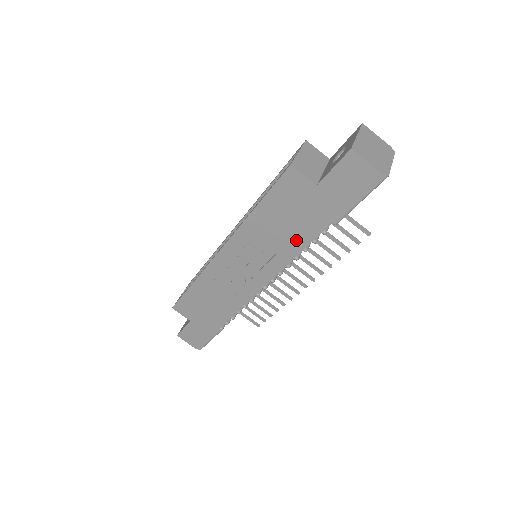
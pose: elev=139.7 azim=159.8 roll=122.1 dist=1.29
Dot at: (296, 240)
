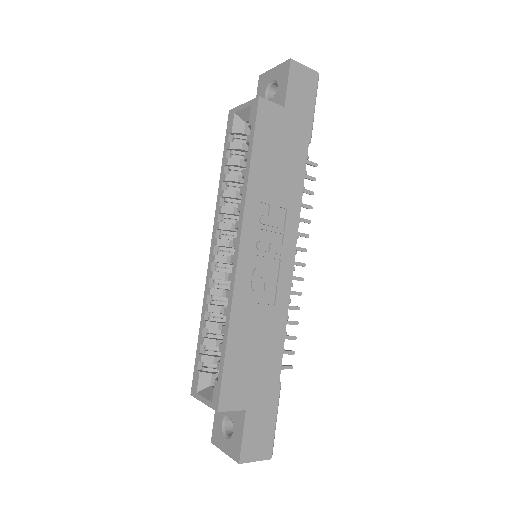
Dot at: (294, 179)
